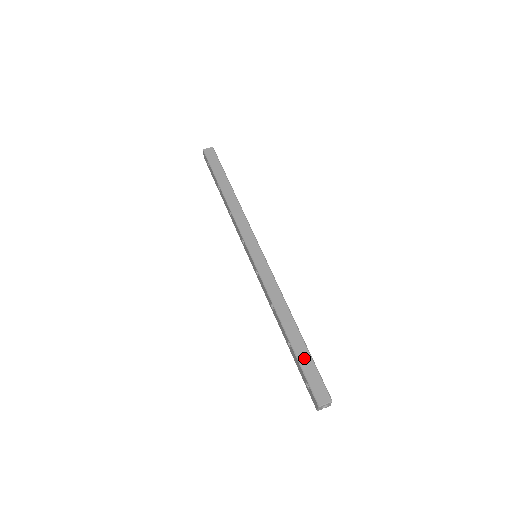
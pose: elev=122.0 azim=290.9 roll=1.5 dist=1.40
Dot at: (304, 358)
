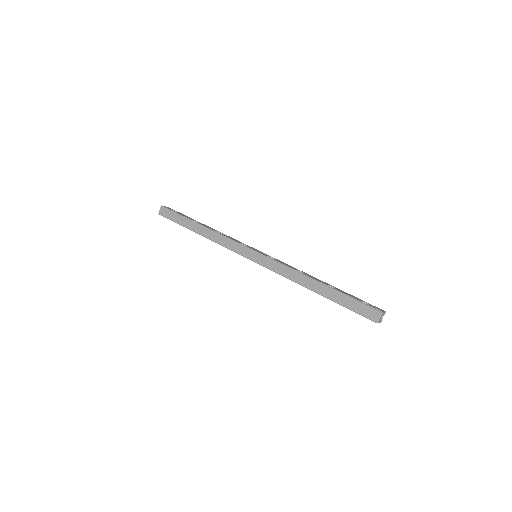
Dot at: (342, 300)
